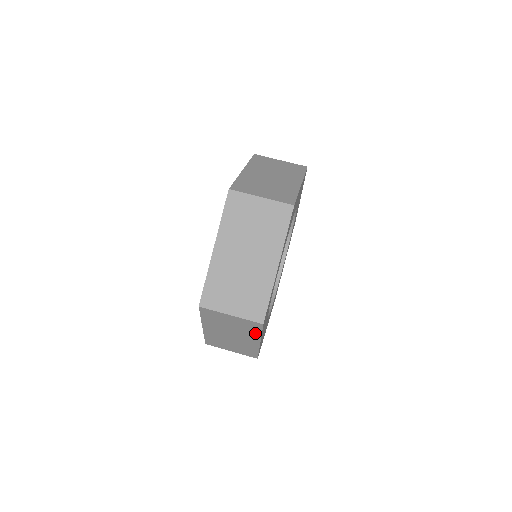
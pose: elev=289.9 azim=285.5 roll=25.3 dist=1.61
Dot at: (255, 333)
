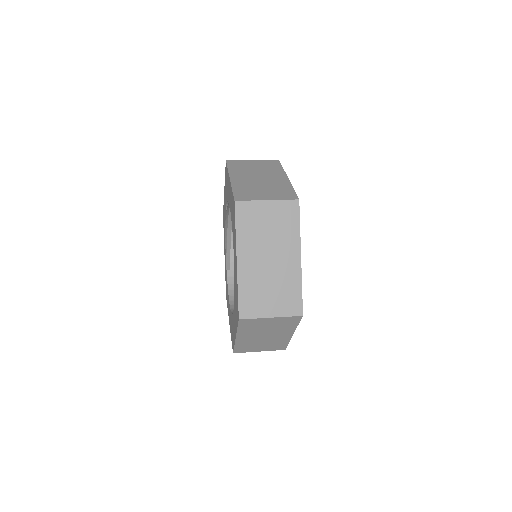
Dot at: (293, 231)
